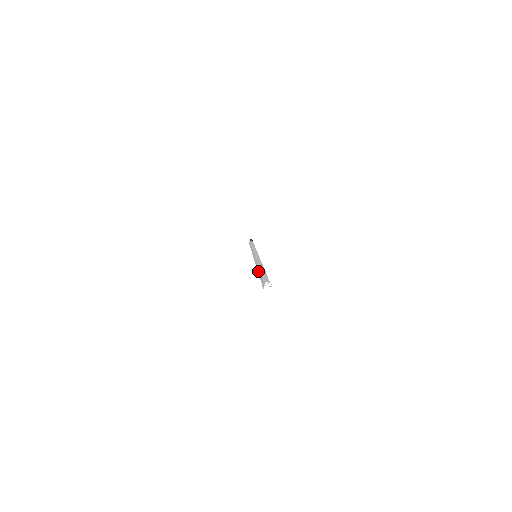
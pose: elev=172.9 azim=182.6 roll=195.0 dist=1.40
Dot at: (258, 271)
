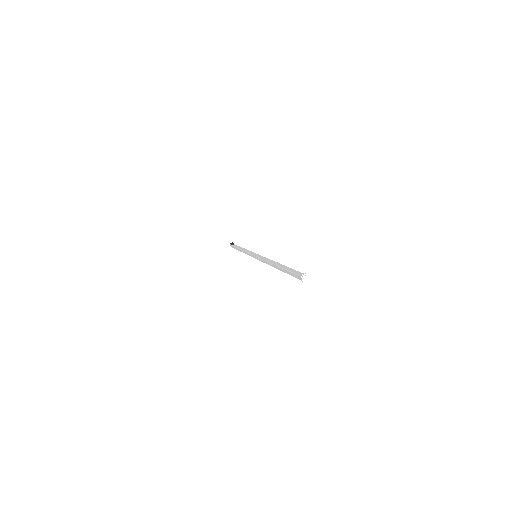
Dot at: occluded
